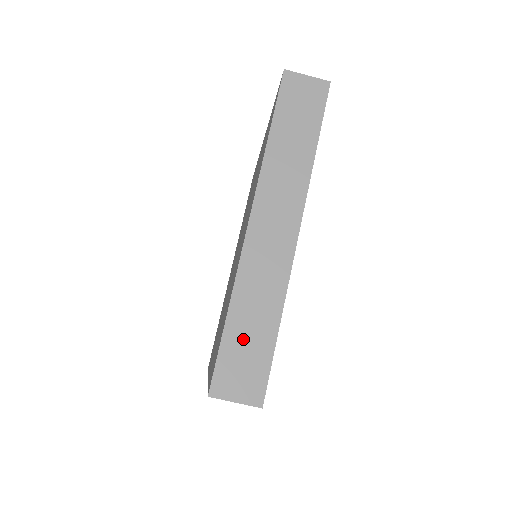
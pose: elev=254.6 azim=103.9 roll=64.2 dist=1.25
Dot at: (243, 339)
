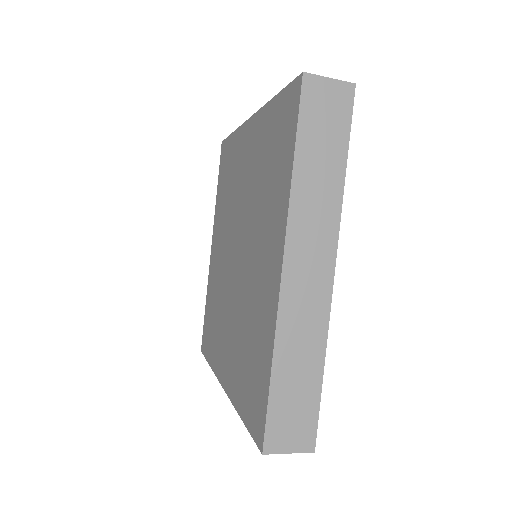
Dot at: occluded
